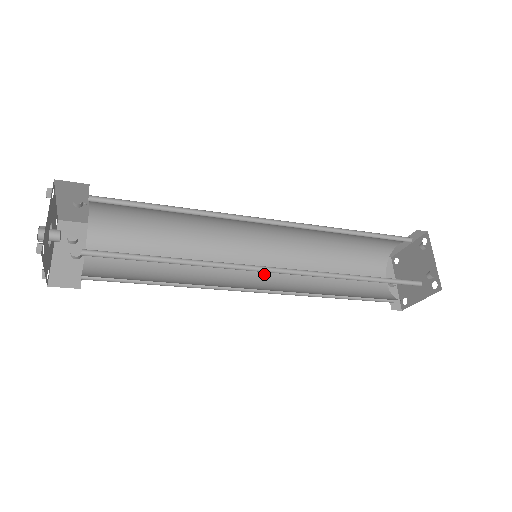
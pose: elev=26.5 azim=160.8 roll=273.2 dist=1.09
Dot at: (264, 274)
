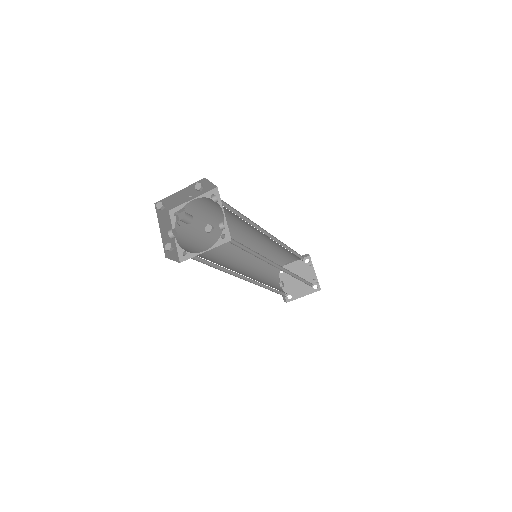
Dot at: (243, 269)
